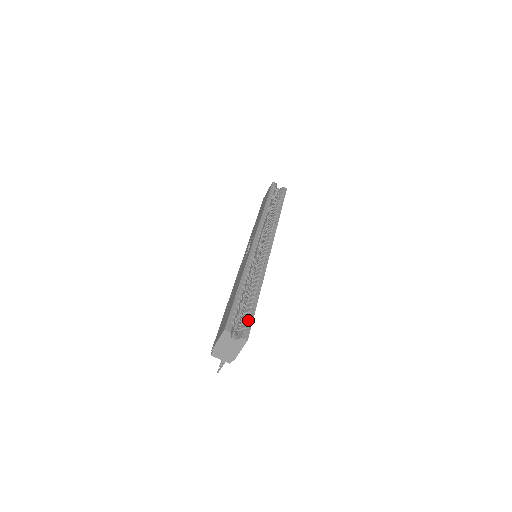
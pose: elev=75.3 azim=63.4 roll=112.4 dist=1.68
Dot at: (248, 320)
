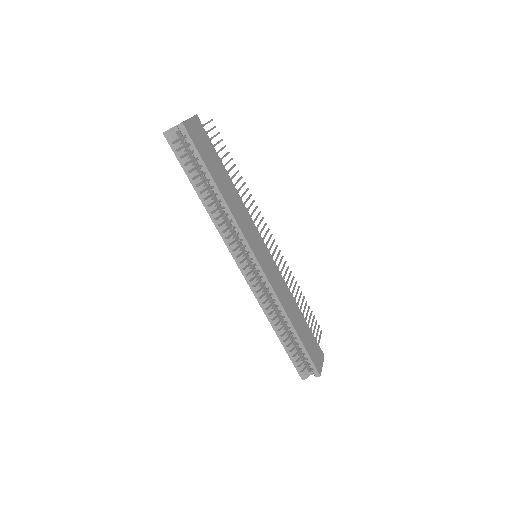
Dot at: (308, 361)
